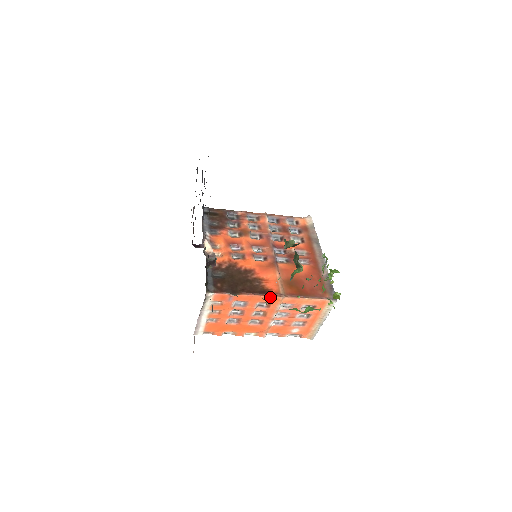
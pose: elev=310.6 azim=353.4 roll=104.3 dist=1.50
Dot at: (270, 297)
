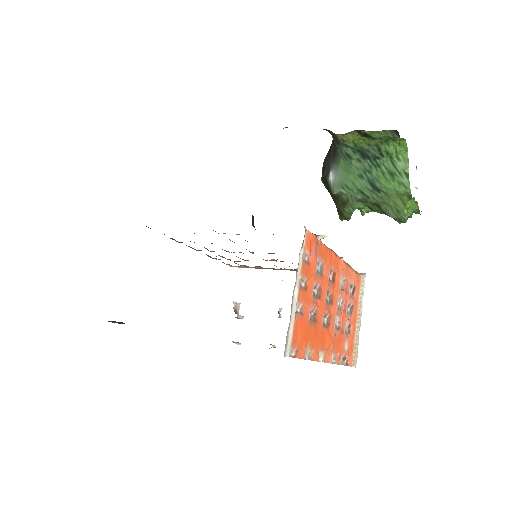
Dot at: (336, 256)
